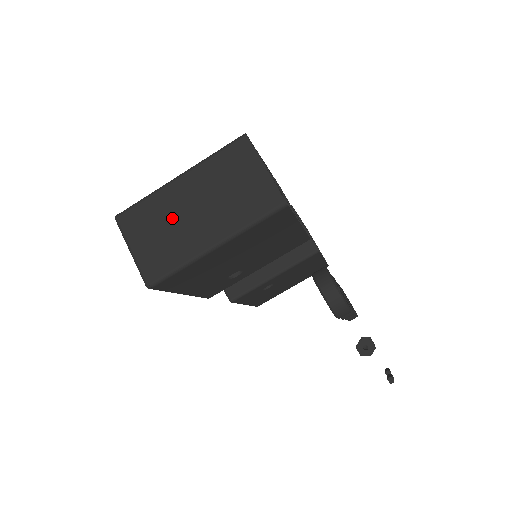
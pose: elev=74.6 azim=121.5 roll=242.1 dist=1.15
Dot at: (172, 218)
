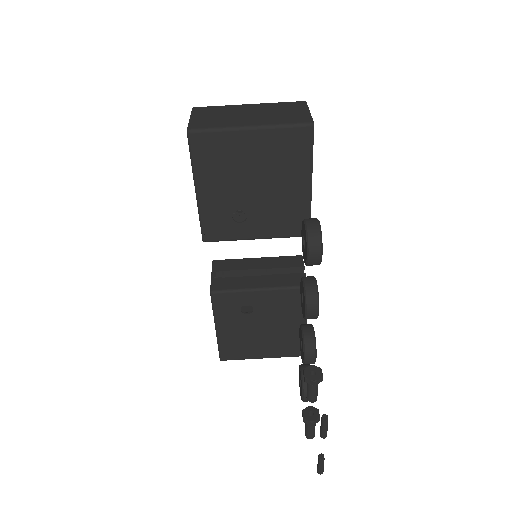
Dot at: (231, 113)
